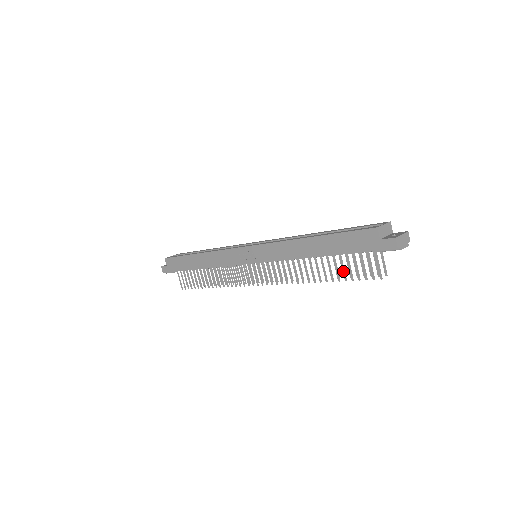
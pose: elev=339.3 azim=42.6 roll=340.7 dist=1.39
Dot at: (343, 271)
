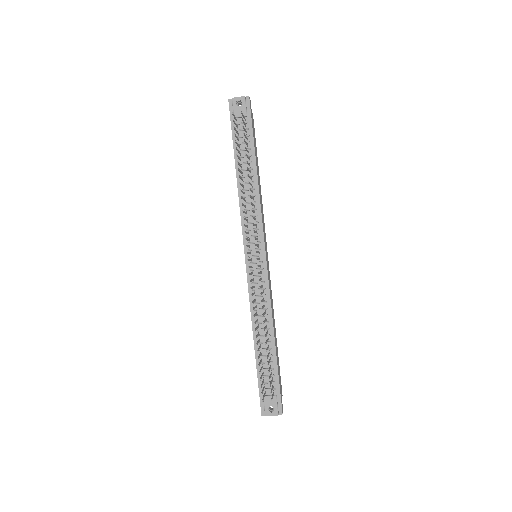
Dot at: occluded
